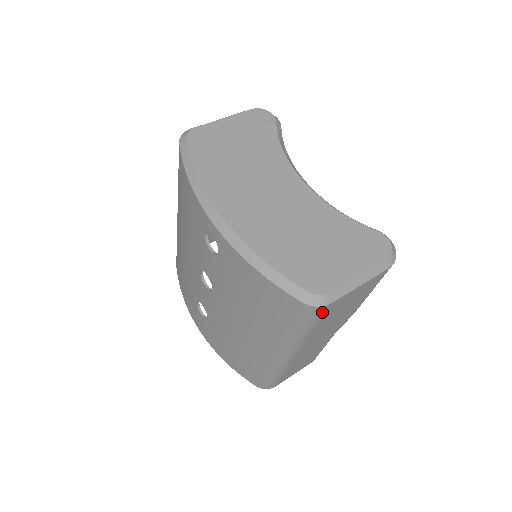
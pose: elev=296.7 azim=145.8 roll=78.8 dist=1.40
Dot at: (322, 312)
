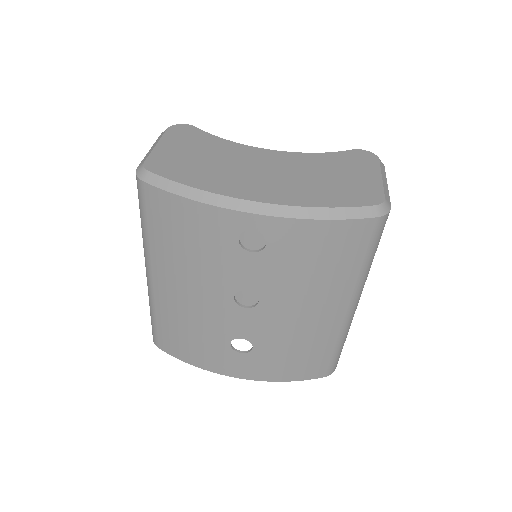
Dot at: occluded
